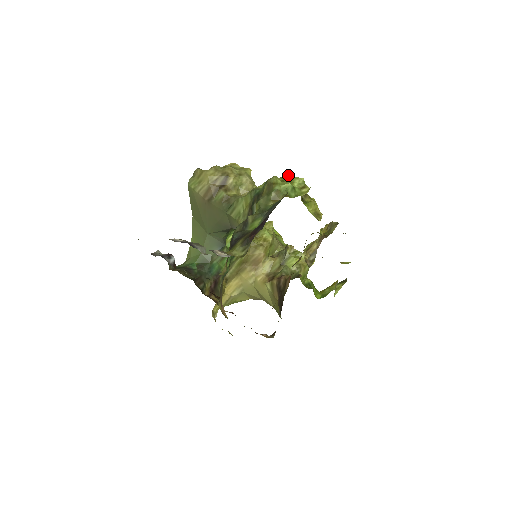
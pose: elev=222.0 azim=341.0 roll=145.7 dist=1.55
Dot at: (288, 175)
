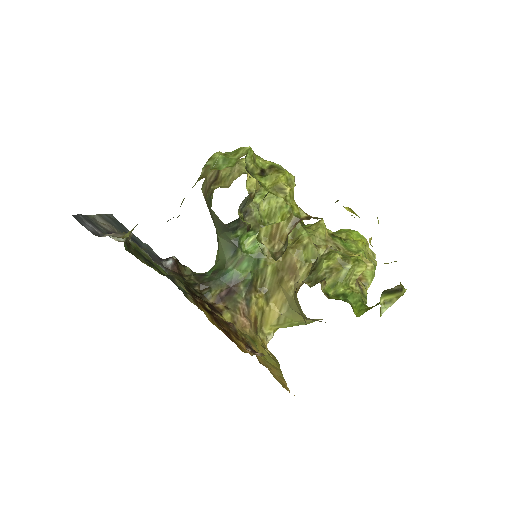
Dot at: (240, 148)
